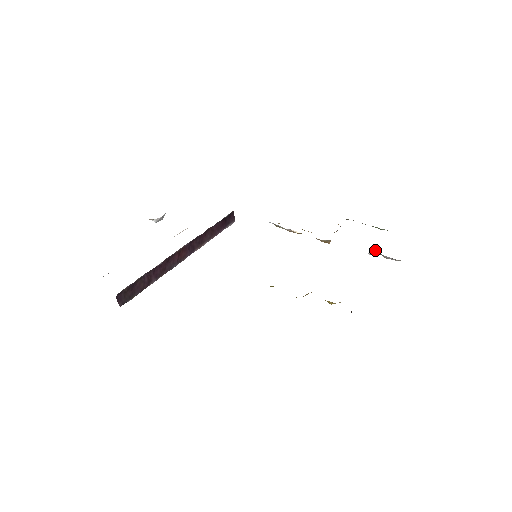
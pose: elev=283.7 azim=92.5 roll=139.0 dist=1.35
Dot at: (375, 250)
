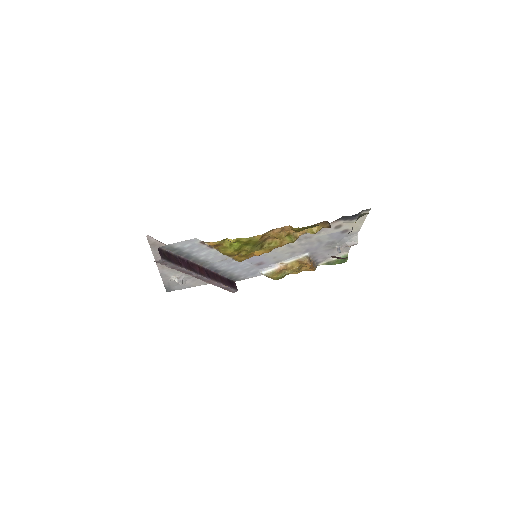
Dot at: occluded
